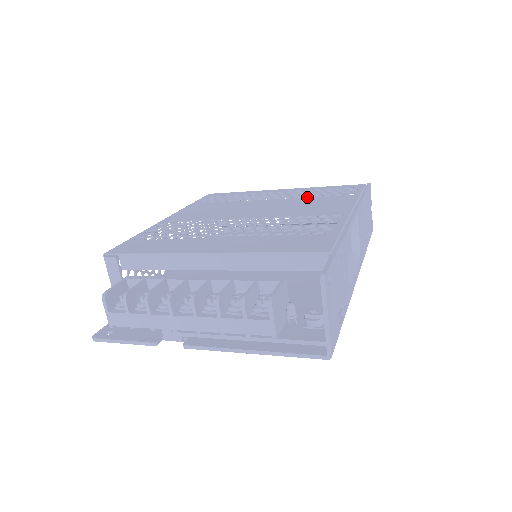
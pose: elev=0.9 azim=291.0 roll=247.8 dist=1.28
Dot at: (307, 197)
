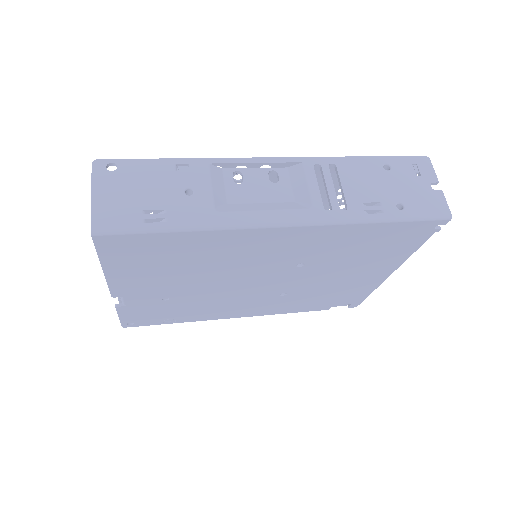
Dot at: occluded
